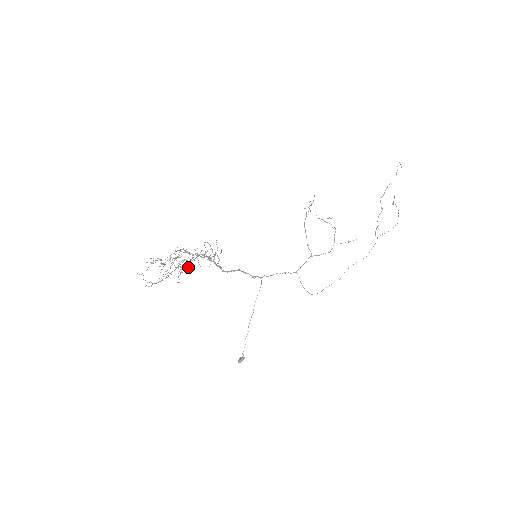
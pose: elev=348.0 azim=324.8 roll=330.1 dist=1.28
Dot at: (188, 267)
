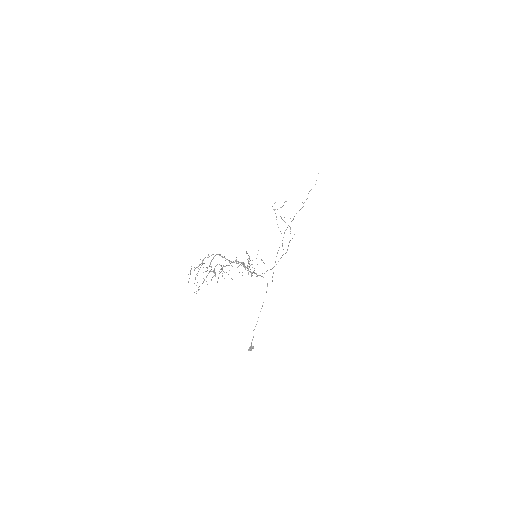
Dot at: (221, 271)
